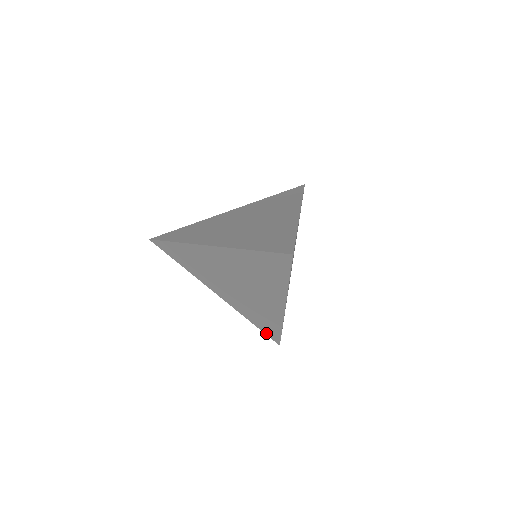
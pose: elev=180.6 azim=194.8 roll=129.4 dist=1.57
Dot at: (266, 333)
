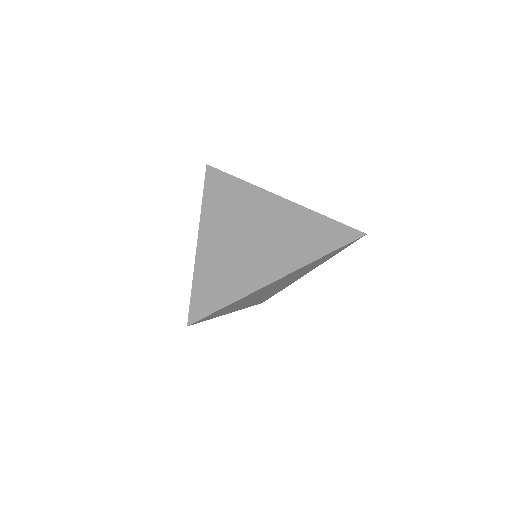
Dot at: occluded
